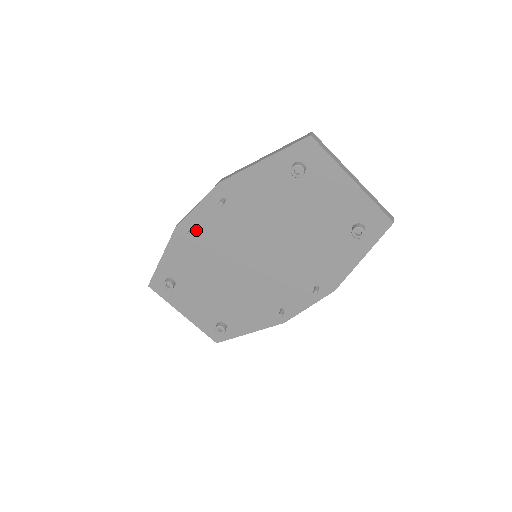
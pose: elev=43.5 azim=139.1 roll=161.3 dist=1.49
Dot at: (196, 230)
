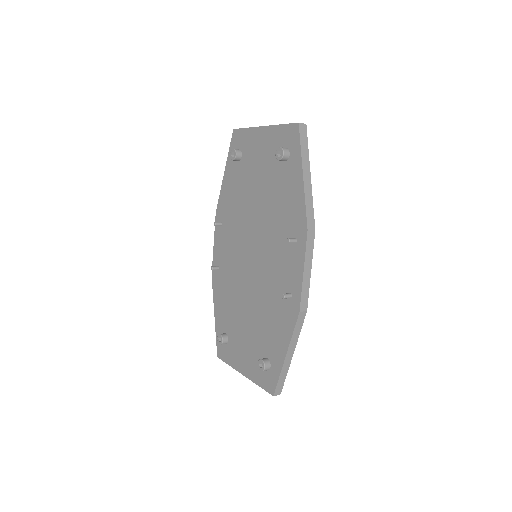
Dot at: (220, 267)
